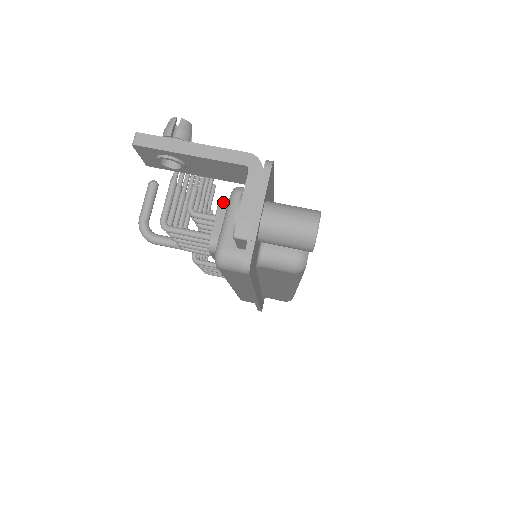
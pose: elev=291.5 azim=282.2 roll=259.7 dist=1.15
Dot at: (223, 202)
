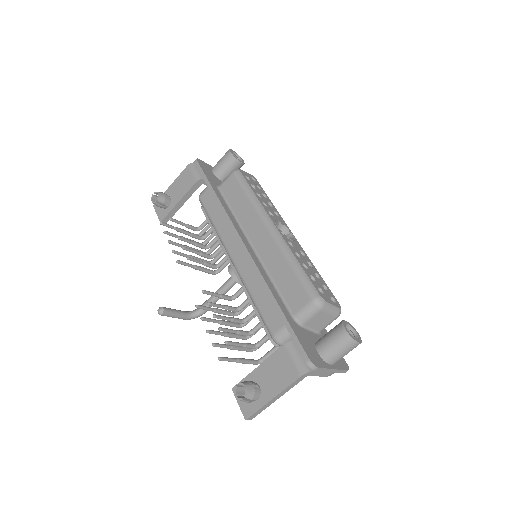
Dot at: (275, 344)
